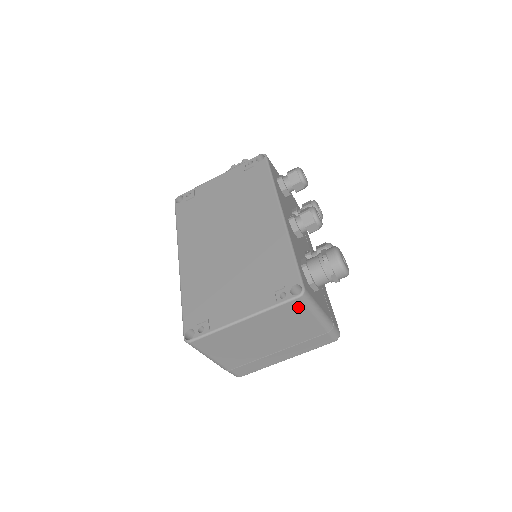
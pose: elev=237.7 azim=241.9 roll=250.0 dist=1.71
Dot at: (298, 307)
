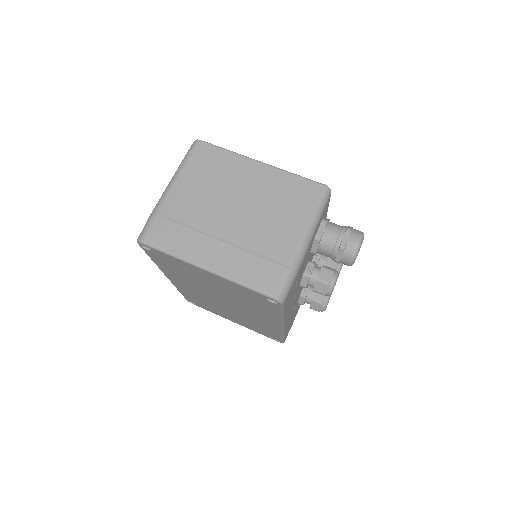
Dot at: (310, 196)
